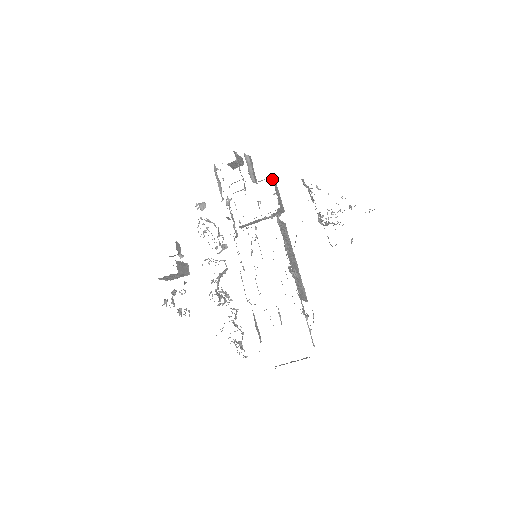
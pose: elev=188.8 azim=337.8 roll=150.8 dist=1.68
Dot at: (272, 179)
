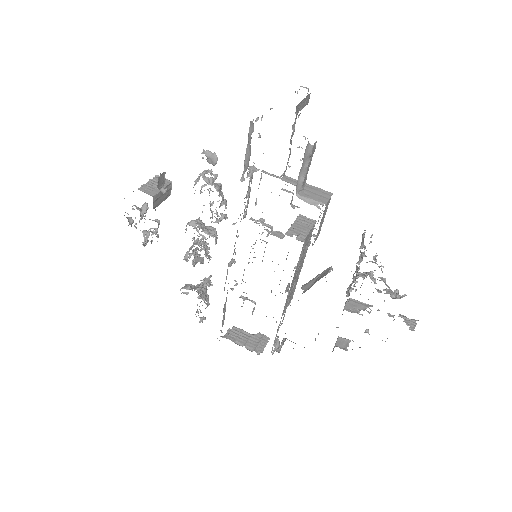
Dot at: occluded
